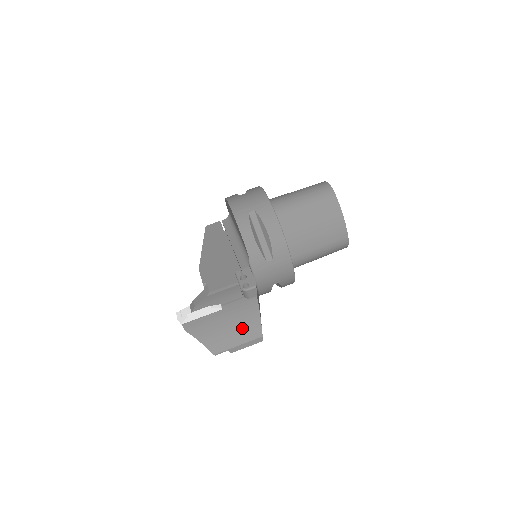
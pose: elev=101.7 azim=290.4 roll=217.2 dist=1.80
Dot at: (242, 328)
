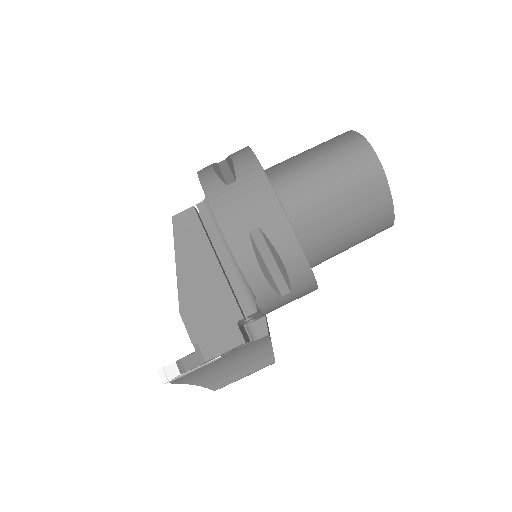
Dot at: (248, 361)
